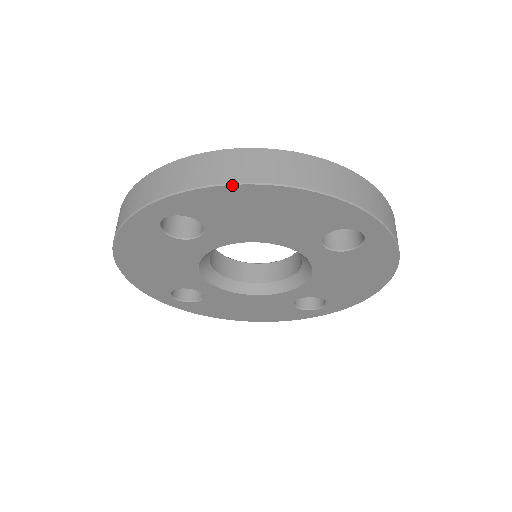
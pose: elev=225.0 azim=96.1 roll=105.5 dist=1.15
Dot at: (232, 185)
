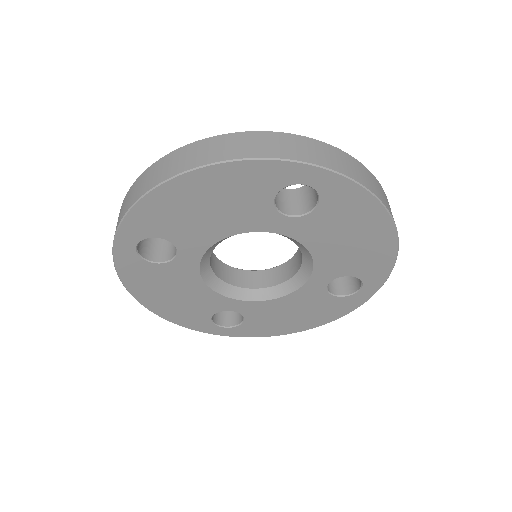
Dot at: (151, 192)
